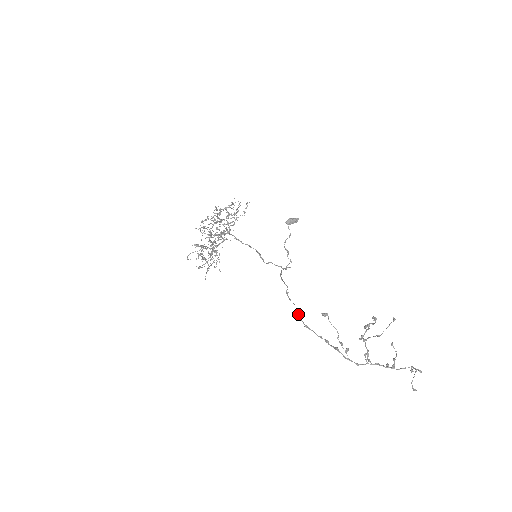
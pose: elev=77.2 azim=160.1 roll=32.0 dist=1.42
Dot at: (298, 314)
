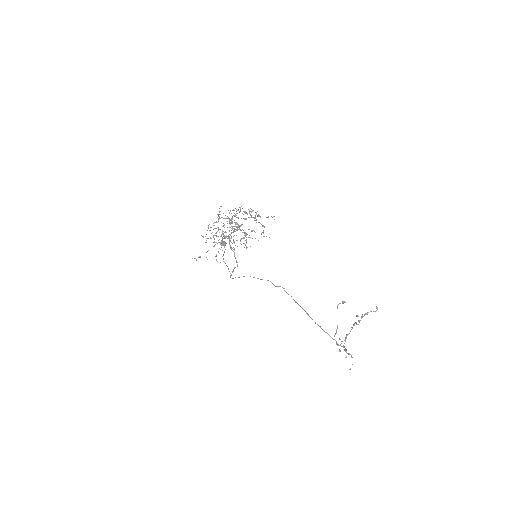
Dot at: (299, 305)
